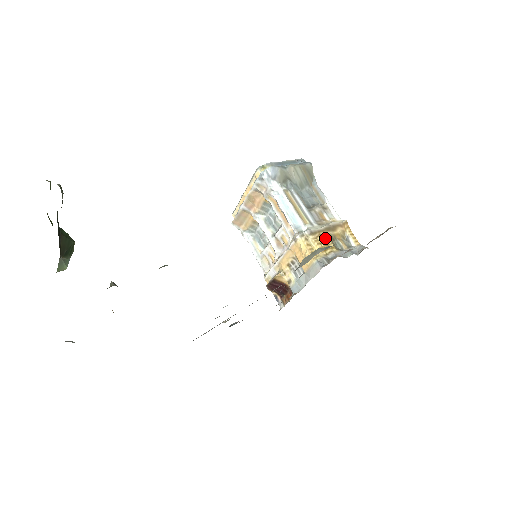
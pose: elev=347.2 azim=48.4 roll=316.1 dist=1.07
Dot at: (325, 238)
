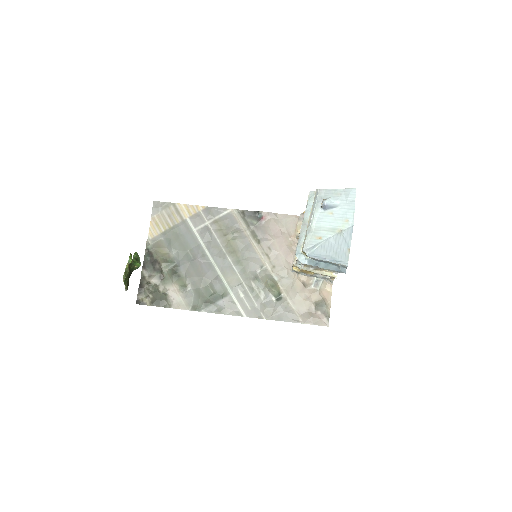
Dot at: (310, 272)
